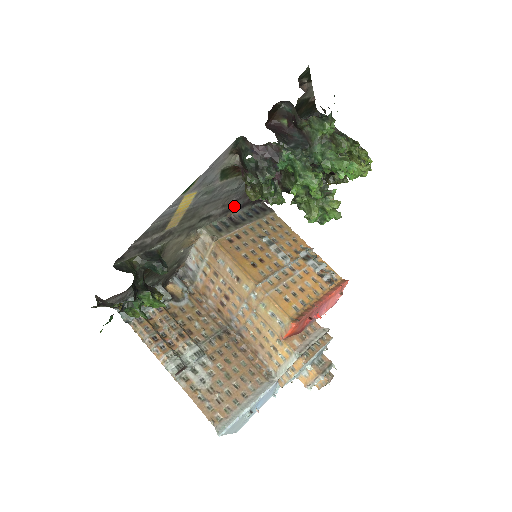
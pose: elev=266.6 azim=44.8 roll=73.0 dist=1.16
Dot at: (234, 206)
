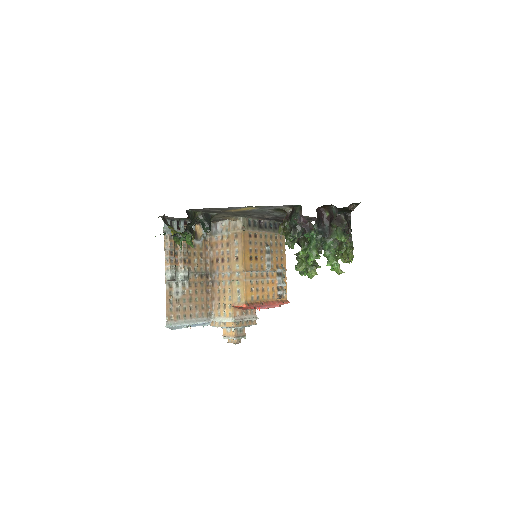
Dot at: (267, 218)
